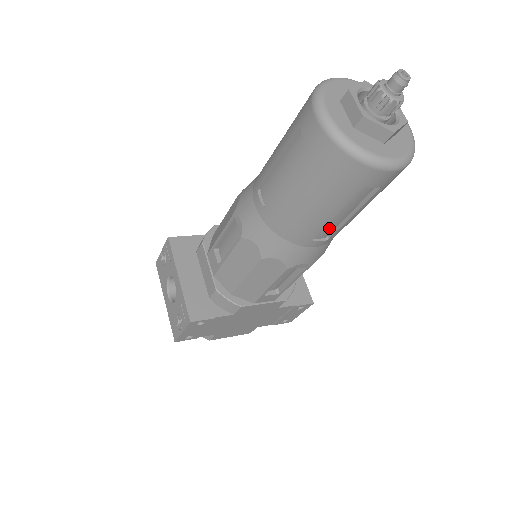
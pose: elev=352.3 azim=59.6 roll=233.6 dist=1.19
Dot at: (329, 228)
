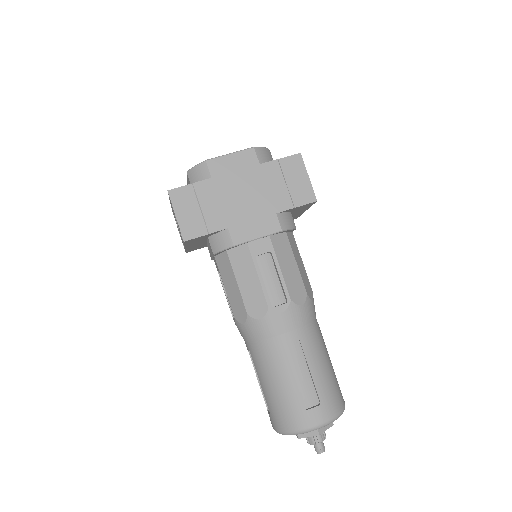
Dot at: occluded
